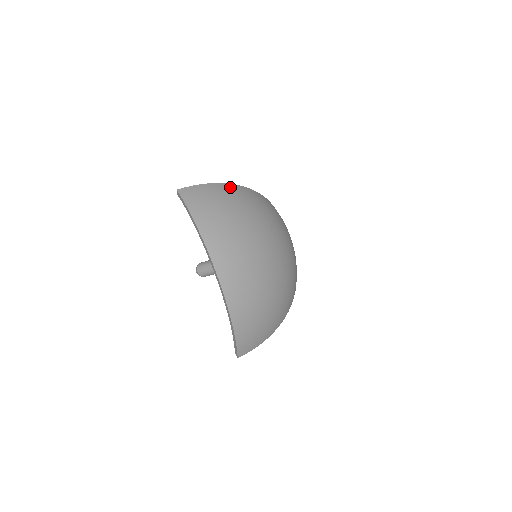
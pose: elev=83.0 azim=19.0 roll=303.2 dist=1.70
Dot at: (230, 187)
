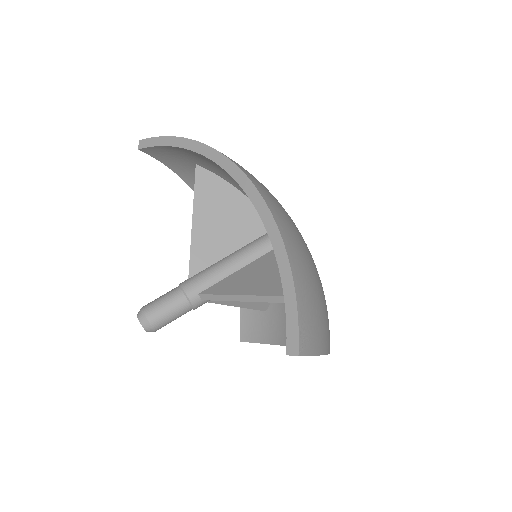
Dot at: occluded
